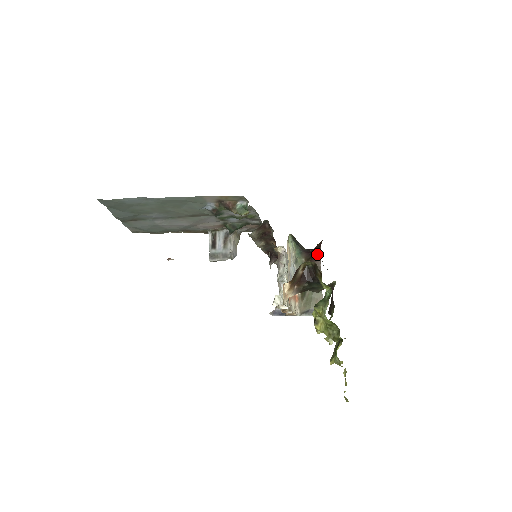
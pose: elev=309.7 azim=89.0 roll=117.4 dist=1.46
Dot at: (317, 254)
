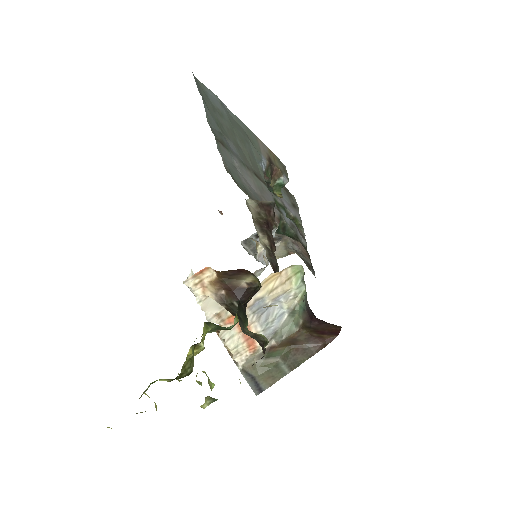
Dot at: (325, 338)
